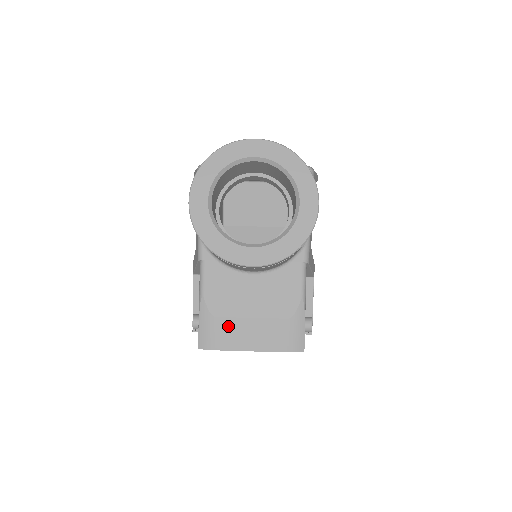
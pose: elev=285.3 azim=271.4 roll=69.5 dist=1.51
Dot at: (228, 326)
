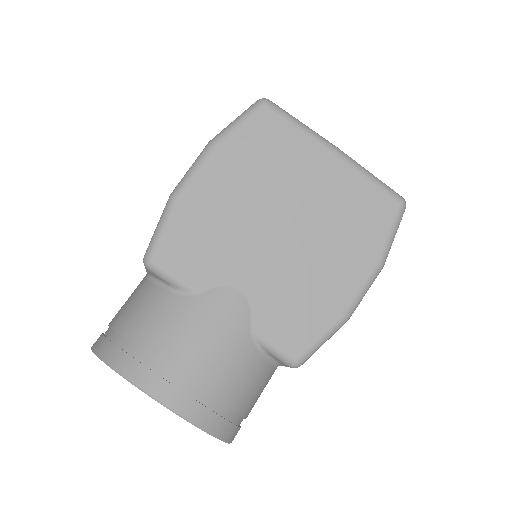
Dot at: occluded
